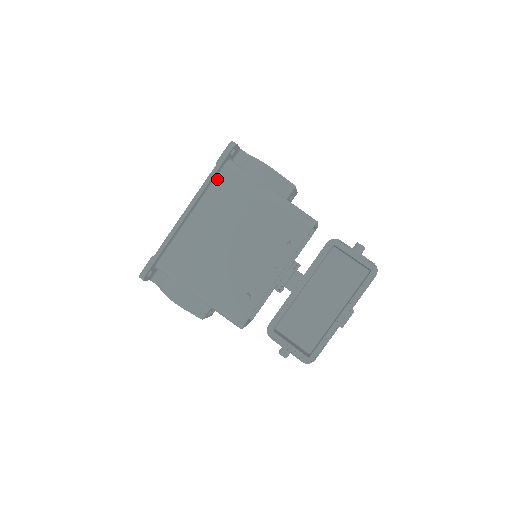
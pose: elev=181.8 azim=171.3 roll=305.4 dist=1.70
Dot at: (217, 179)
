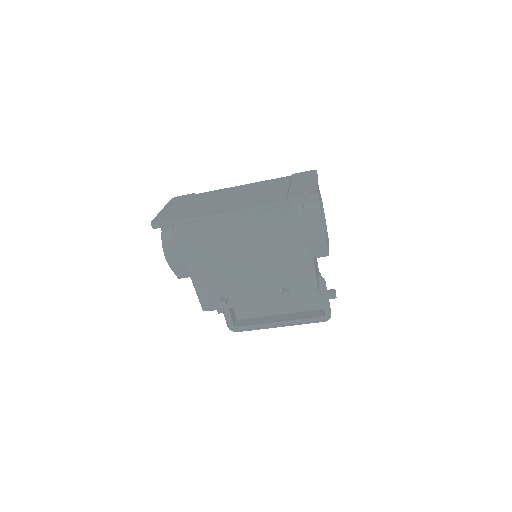
Dot at: (276, 207)
